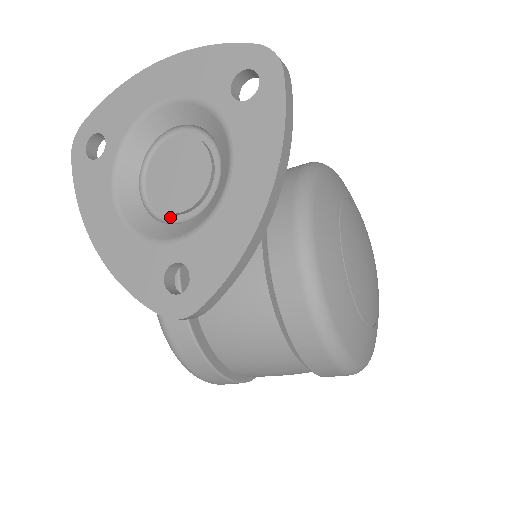
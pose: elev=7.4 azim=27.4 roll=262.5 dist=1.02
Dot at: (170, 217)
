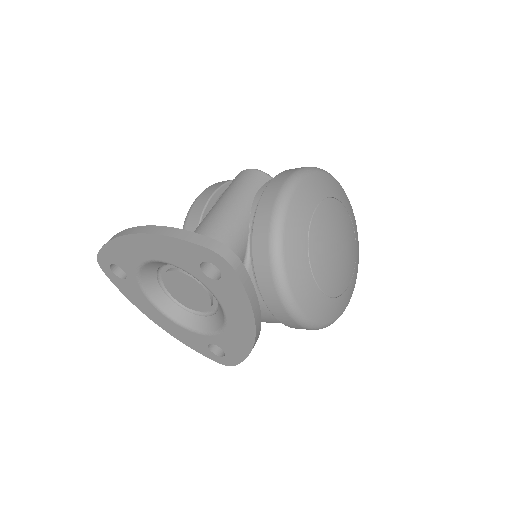
Dot at: occluded
